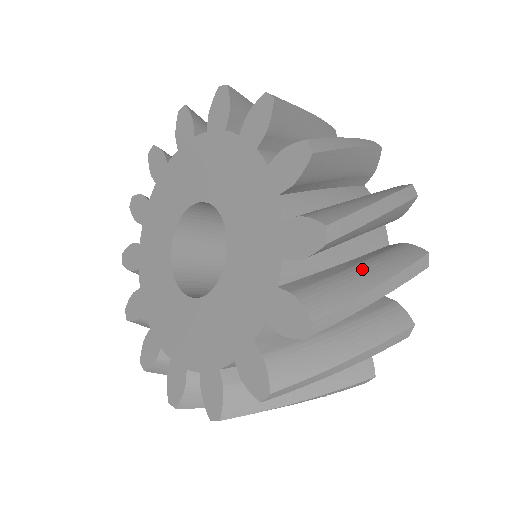
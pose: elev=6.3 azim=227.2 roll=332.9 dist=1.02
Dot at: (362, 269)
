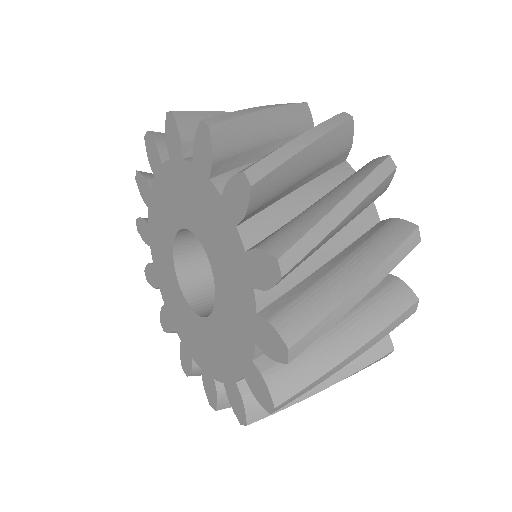
Dot at: (322, 199)
